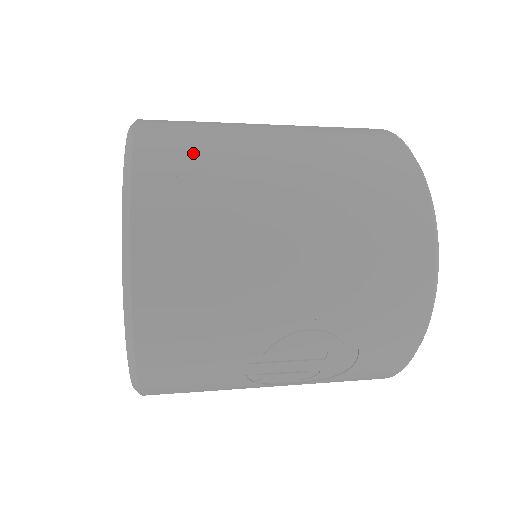
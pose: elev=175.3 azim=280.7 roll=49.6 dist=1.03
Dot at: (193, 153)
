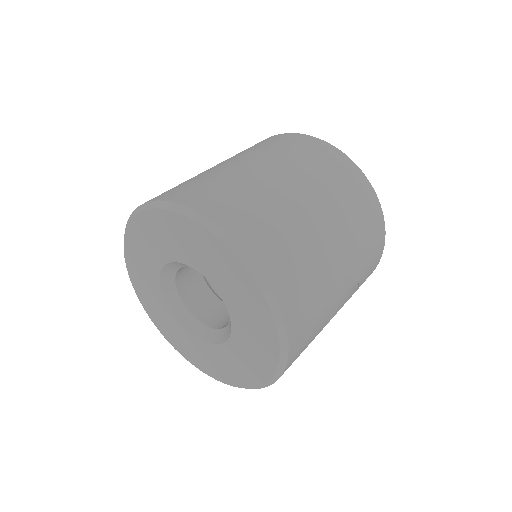
Dot at: (268, 225)
